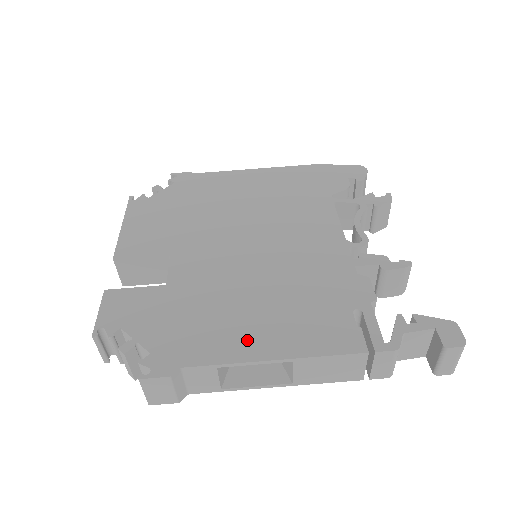
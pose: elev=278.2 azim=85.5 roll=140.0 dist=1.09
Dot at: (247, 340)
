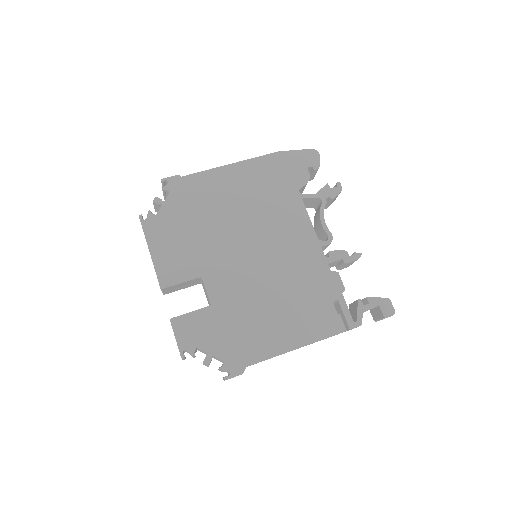
Dot at: (278, 338)
